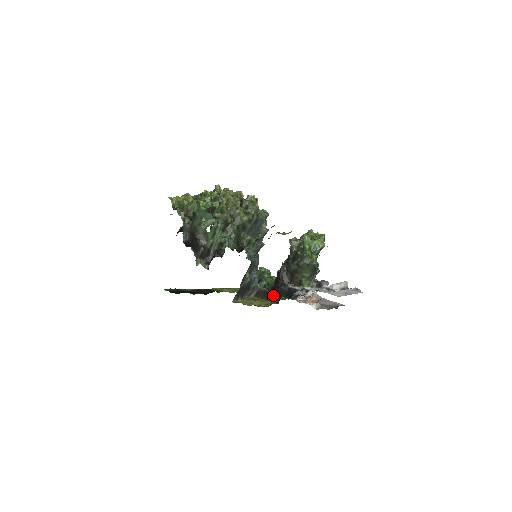
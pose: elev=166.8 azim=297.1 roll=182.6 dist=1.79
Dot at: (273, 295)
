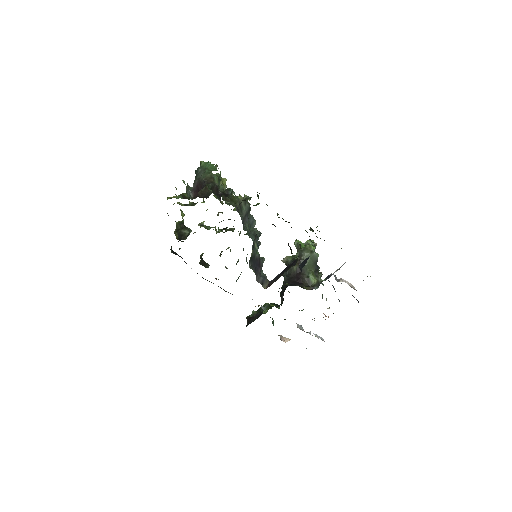
Dot at: (288, 267)
